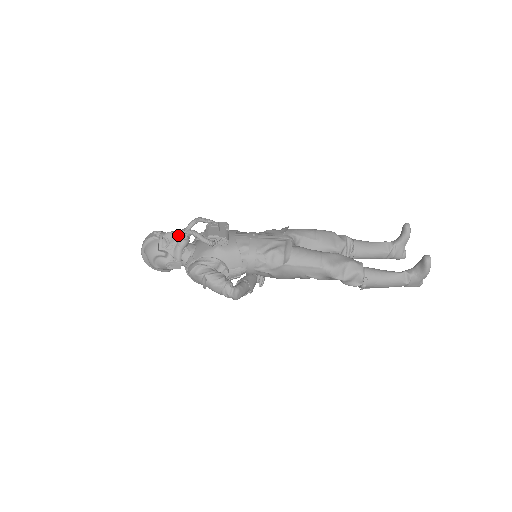
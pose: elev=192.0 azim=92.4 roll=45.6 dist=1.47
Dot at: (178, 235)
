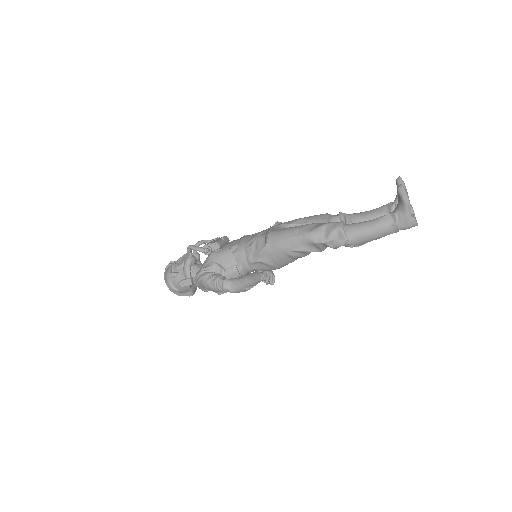
Dot at: (185, 256)
